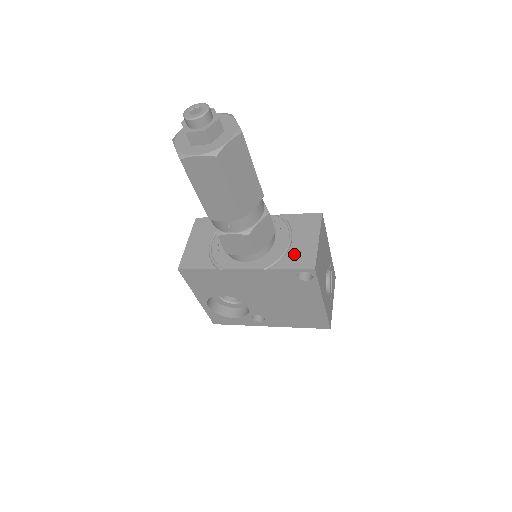
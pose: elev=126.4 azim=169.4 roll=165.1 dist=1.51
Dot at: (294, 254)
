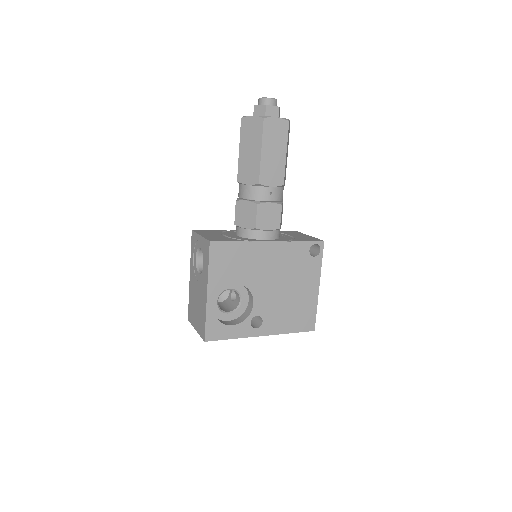
Dot at: (301, 238)
